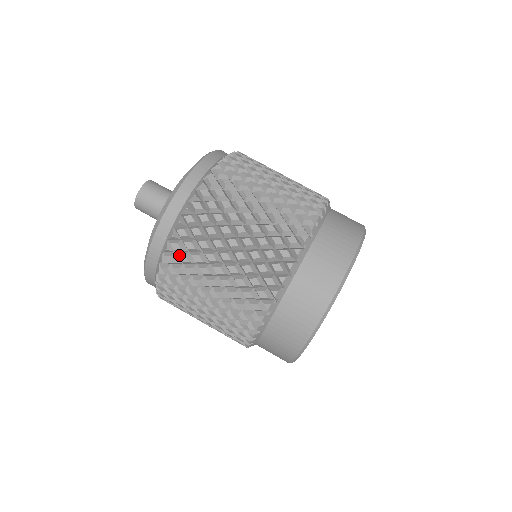
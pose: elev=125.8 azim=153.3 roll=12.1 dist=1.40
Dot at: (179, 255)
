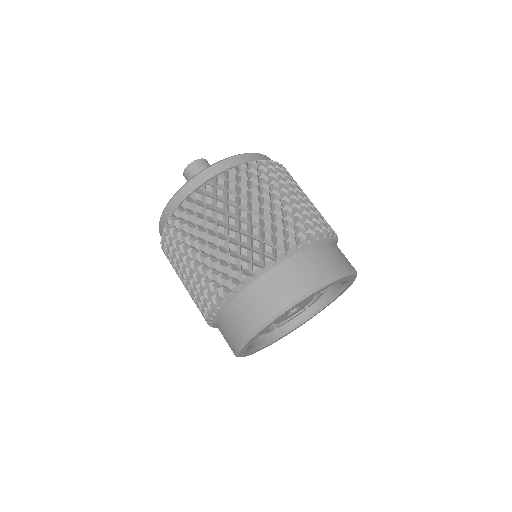
Dot at: (197, 205)
